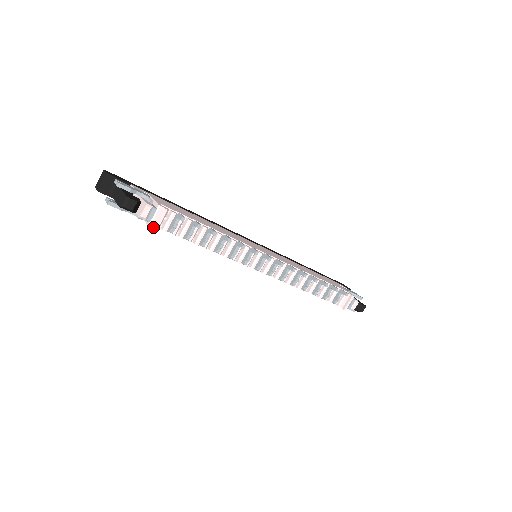
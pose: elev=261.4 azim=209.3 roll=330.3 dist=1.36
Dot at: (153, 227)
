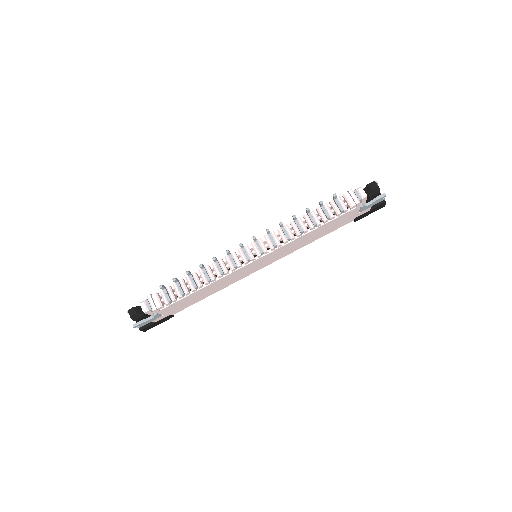
Dot at: (156, 309)
